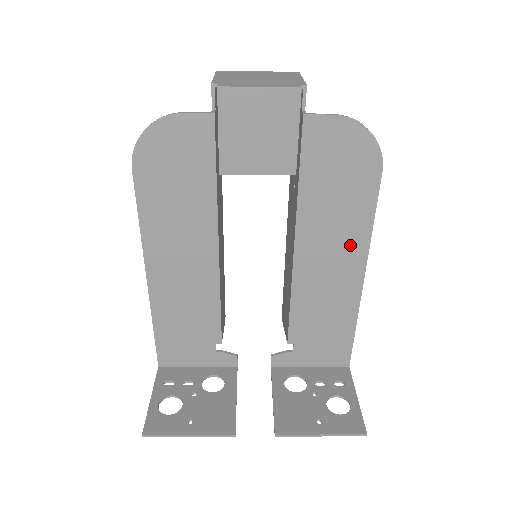
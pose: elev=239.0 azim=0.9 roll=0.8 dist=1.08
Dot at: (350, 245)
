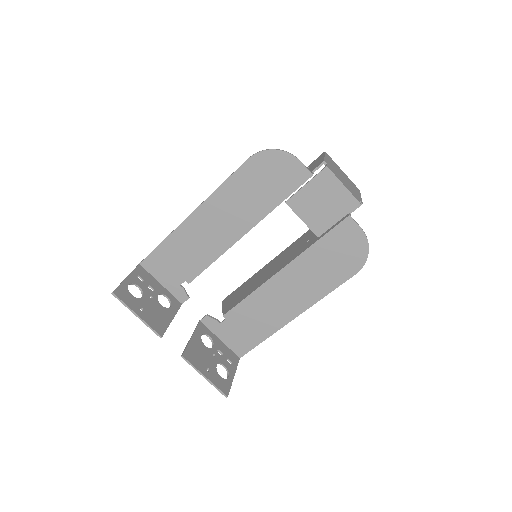
Dot at: (307, 294)
